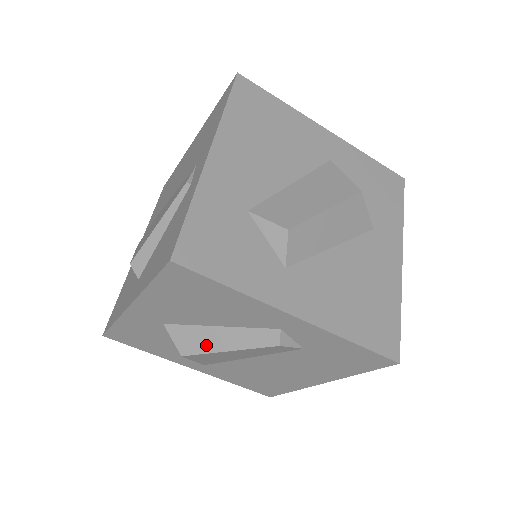
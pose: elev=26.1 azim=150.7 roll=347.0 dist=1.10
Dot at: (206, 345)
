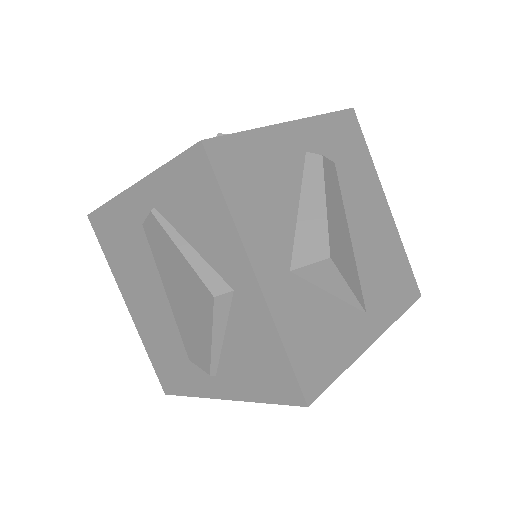
Dot at: (318, 226)
